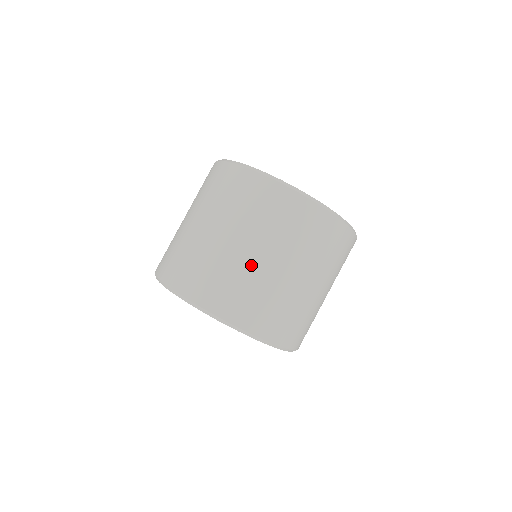
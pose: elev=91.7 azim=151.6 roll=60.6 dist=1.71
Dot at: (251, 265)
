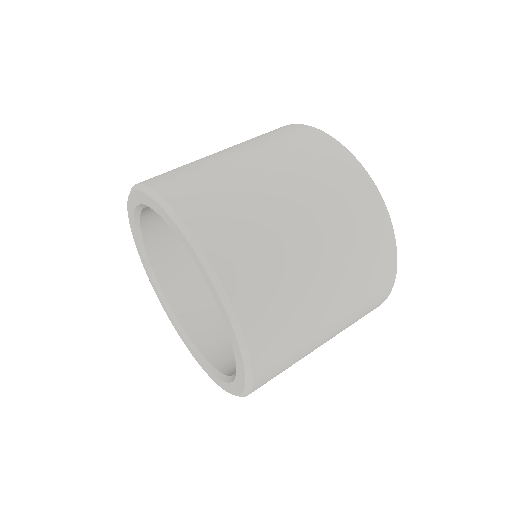
Dot at: (271, 204)
